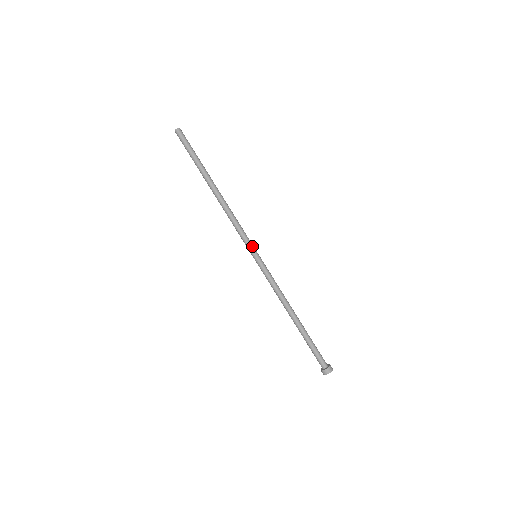
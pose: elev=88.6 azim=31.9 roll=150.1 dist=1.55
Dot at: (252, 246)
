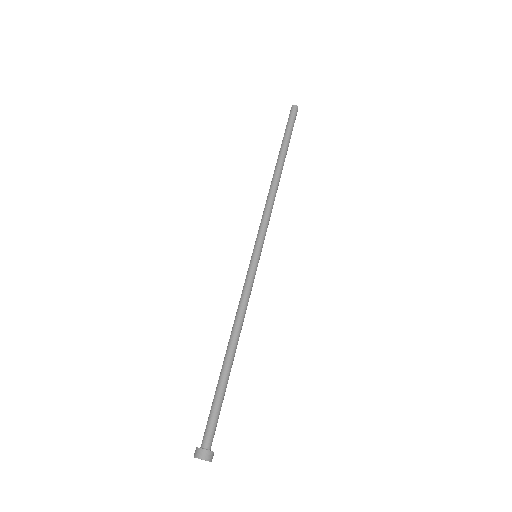
Dot at: (258, 241)
